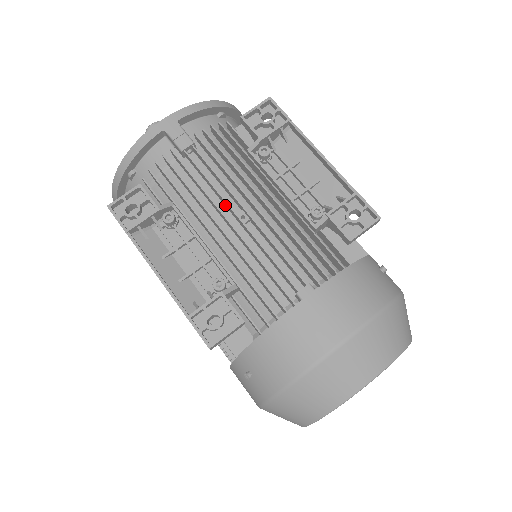
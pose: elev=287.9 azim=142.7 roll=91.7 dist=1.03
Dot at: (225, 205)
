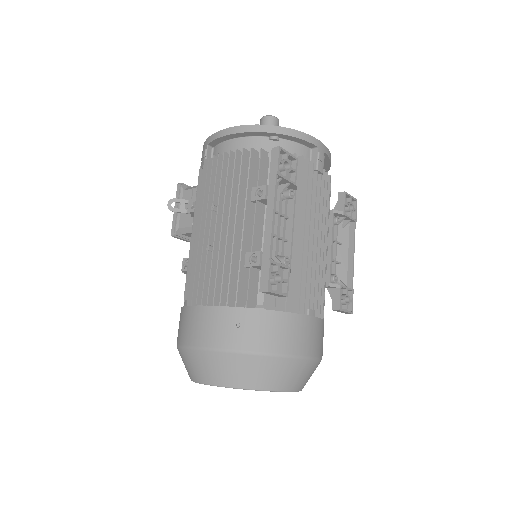
Dot at: occluded
